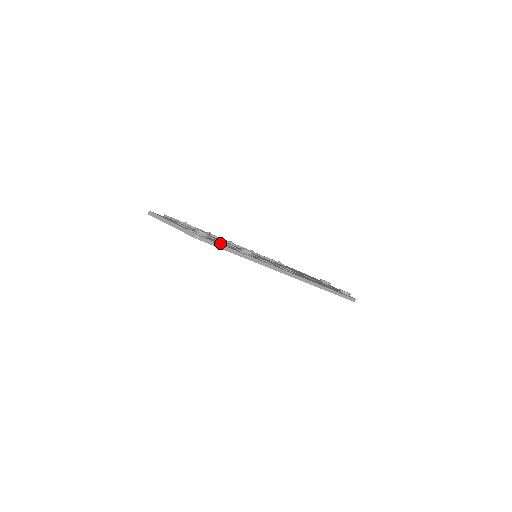
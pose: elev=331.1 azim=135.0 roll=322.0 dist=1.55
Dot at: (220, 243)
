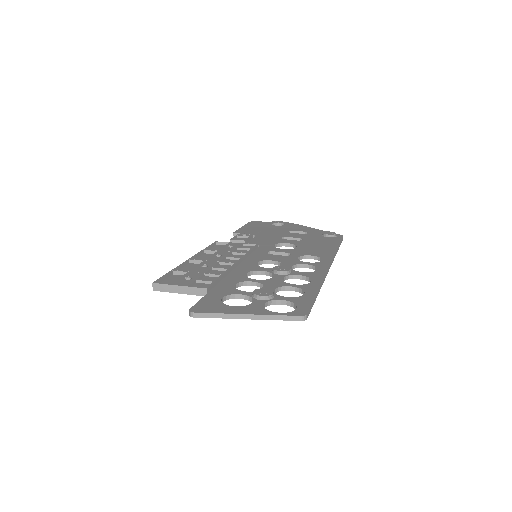
Dot at: (277, 289)
